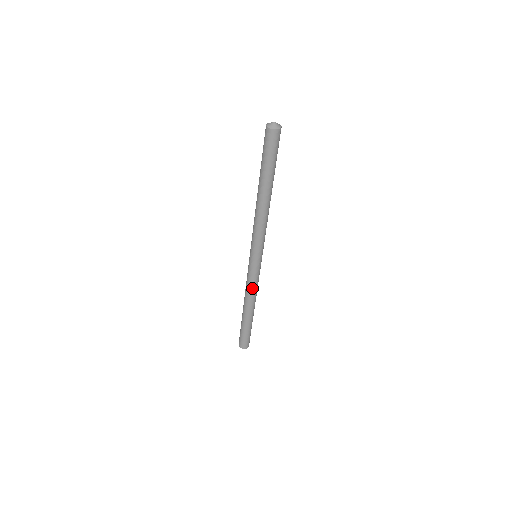
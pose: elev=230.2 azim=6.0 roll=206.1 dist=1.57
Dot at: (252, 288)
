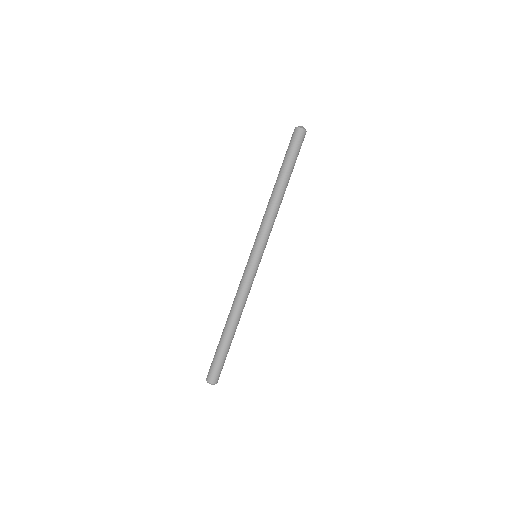
Dot at: (239, 290)
